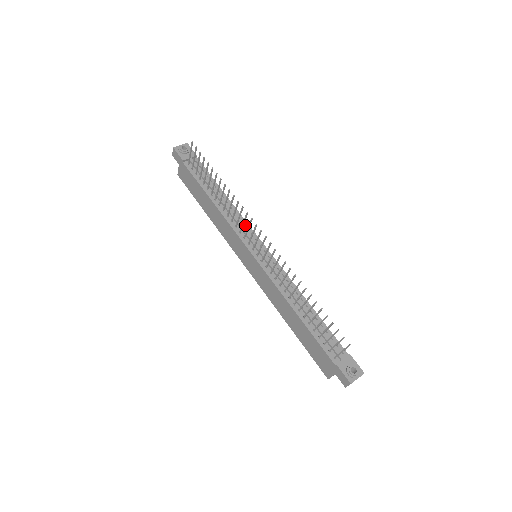
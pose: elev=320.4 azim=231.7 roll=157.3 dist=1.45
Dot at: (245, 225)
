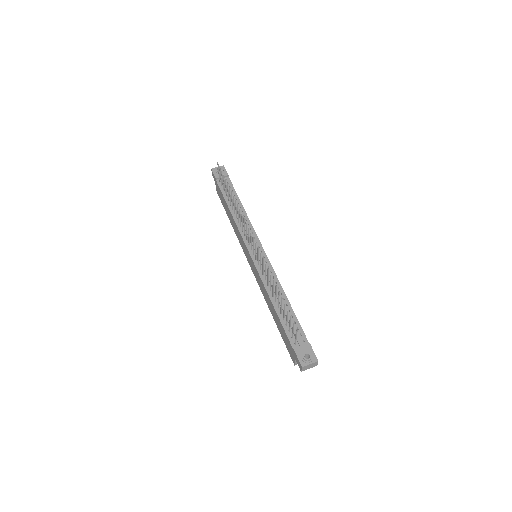
Dot at: (251, 230)
